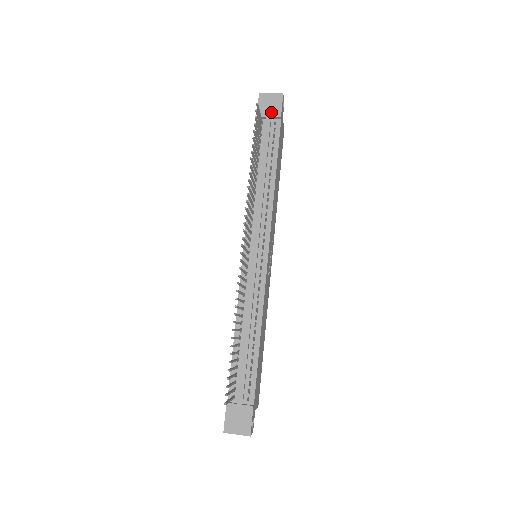
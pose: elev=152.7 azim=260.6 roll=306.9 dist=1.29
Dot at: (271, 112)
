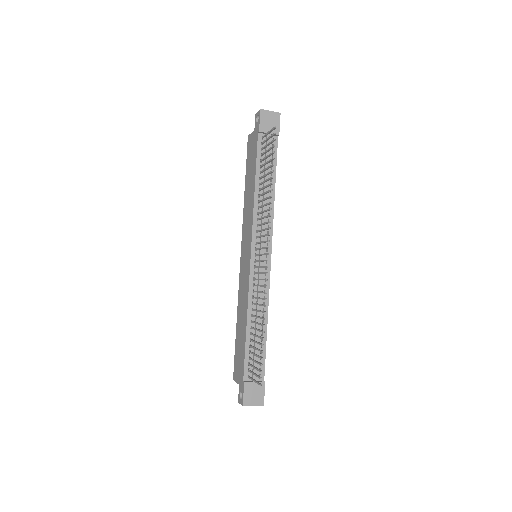
Dot at: occluded
